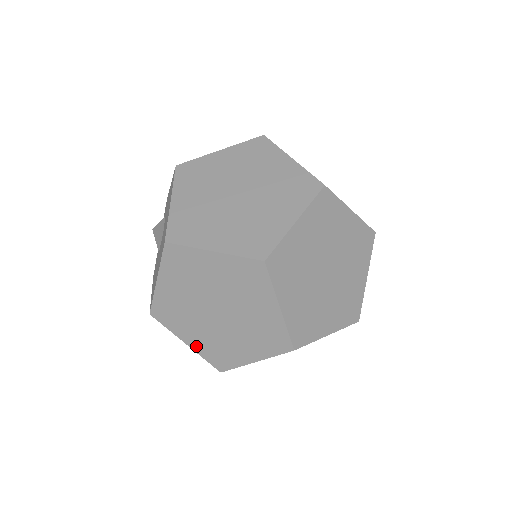
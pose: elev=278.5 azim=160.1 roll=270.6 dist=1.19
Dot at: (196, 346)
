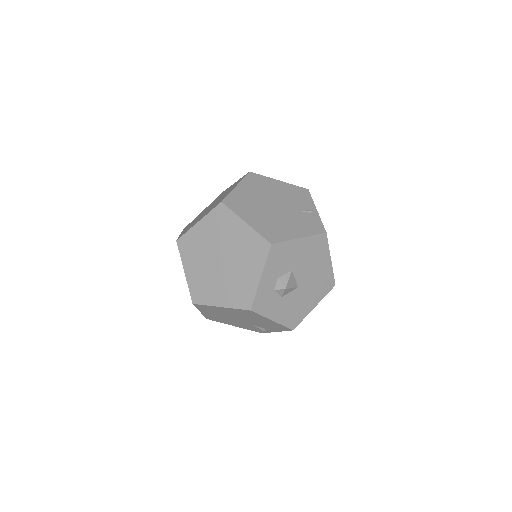
Dot at: occluded
